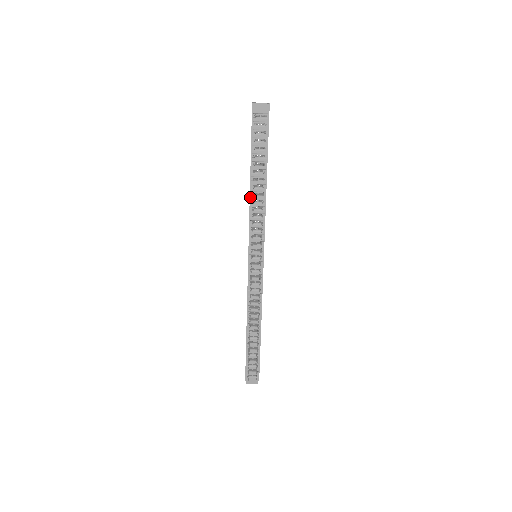
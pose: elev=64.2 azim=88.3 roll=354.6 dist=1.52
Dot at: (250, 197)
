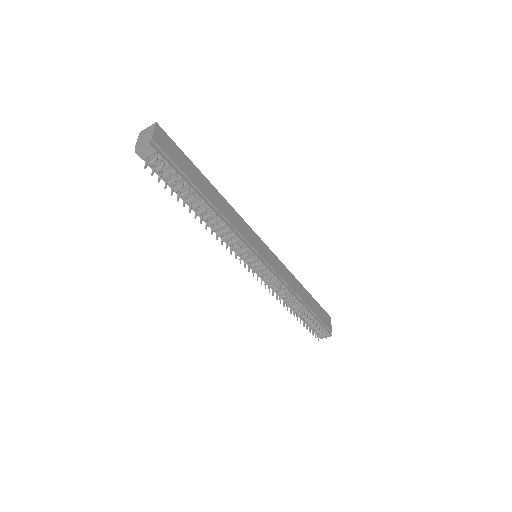
Dot at: (208, 223)
